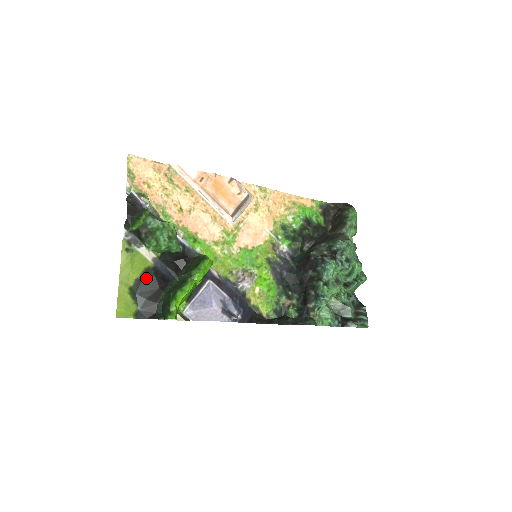
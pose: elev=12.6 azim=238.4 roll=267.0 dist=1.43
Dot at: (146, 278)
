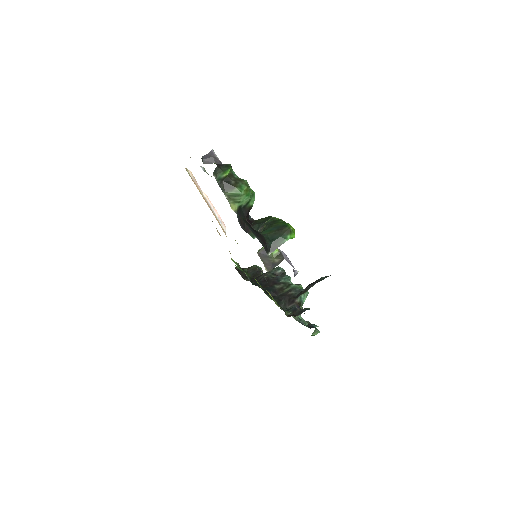
Dot at: (243, 219)
